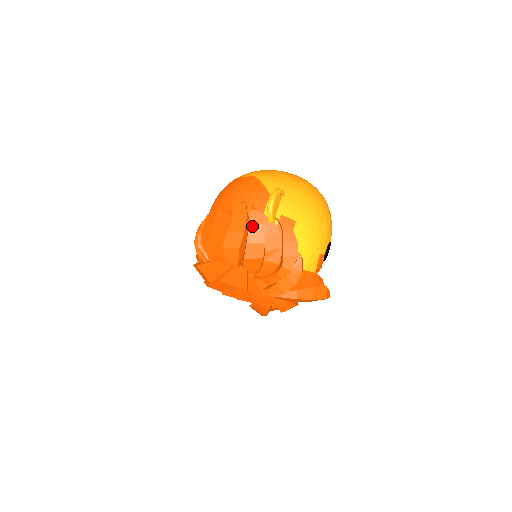
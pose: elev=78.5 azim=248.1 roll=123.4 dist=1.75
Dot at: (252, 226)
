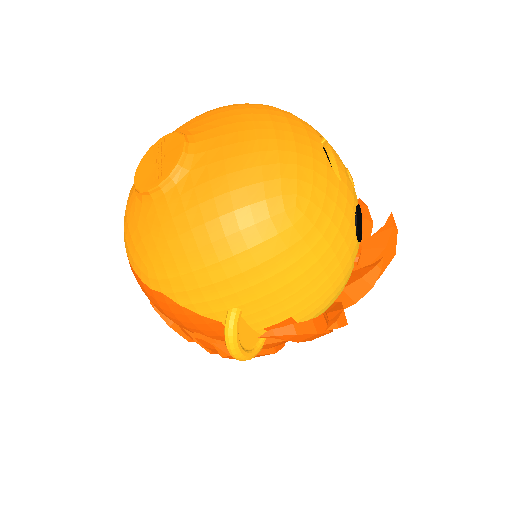
Dot at: occluded
